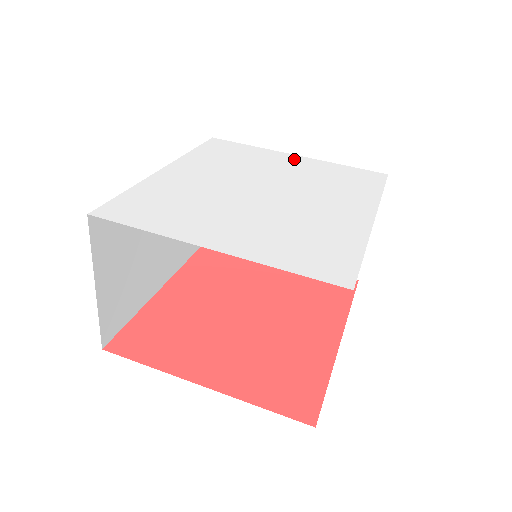
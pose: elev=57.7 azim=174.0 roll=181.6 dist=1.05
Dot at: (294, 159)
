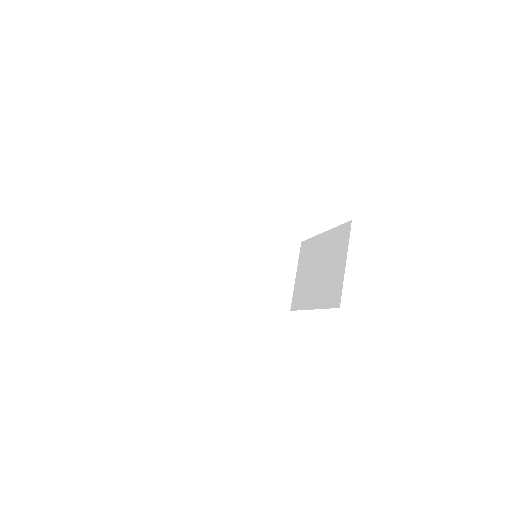
Dot at: occluded
